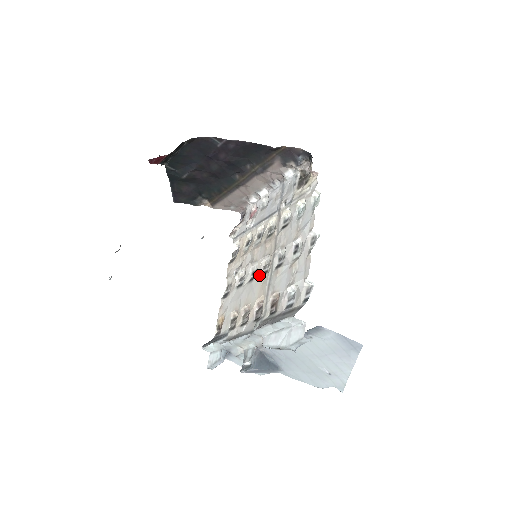
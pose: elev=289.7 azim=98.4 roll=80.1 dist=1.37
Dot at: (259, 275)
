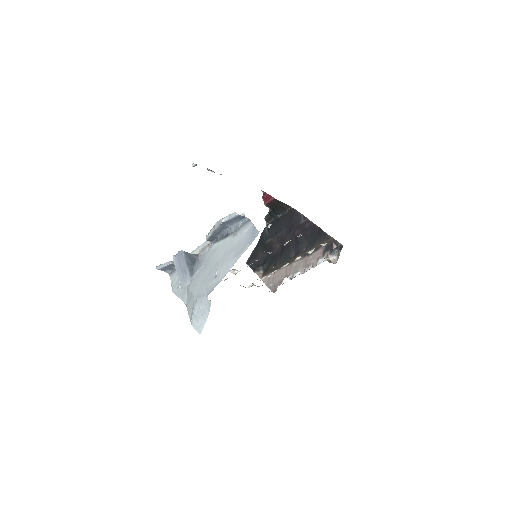
Dot at: occluded
